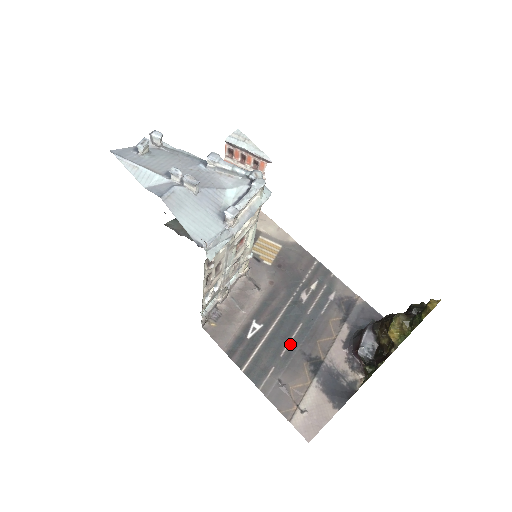
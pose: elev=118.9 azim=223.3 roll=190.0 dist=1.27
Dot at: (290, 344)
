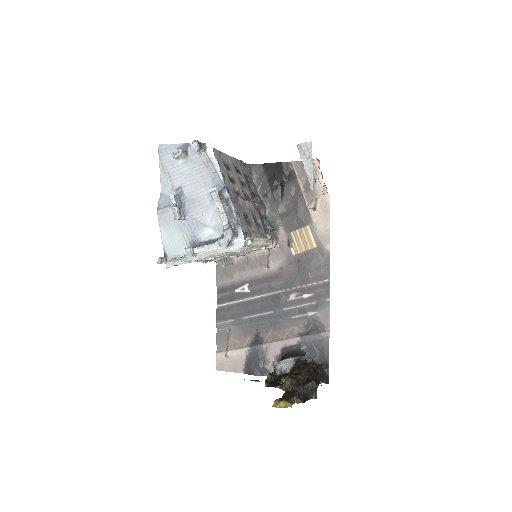
Dot at: (254, 317)
